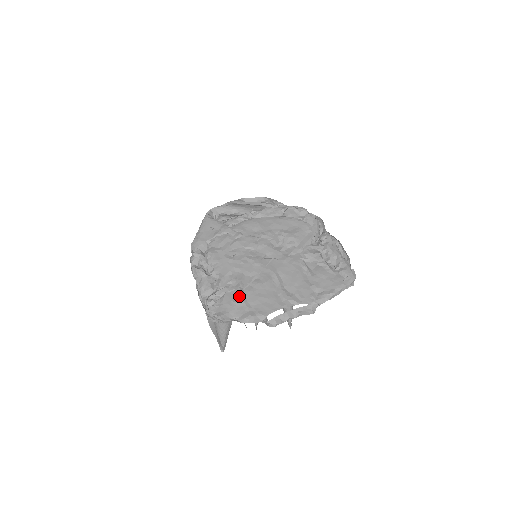
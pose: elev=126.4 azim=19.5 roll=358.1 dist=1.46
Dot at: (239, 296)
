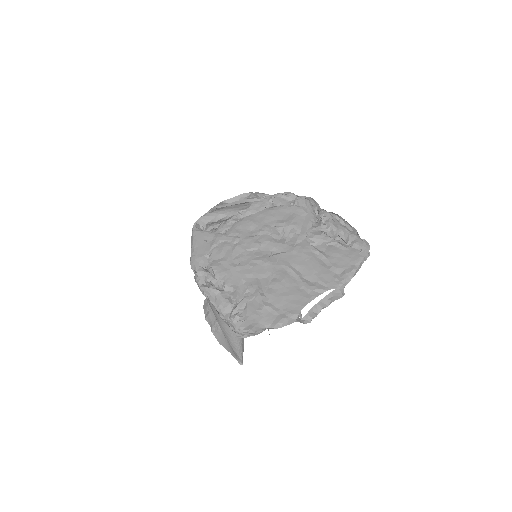
Dot at: (262, 302)
